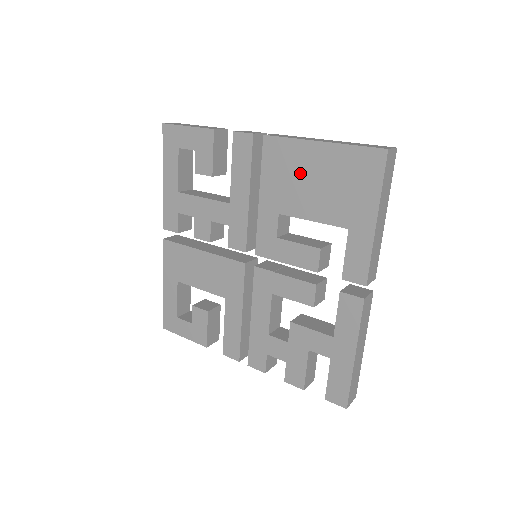
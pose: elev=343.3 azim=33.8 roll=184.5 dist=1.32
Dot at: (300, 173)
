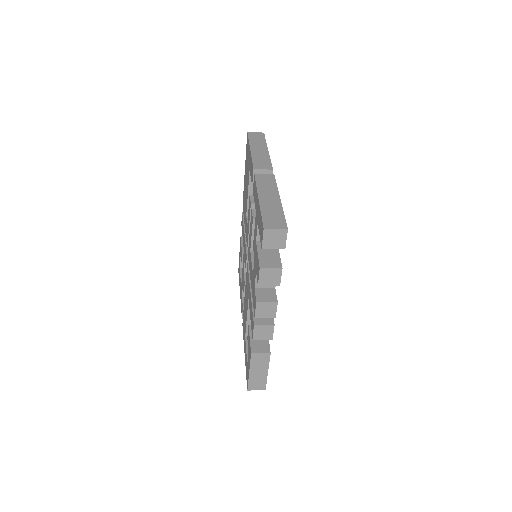
Dot at: (245, 190)
